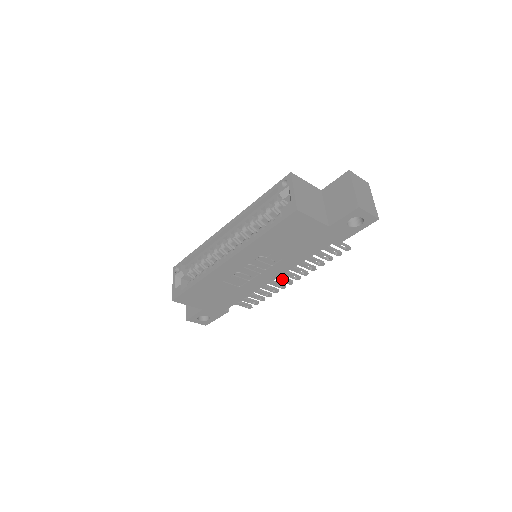
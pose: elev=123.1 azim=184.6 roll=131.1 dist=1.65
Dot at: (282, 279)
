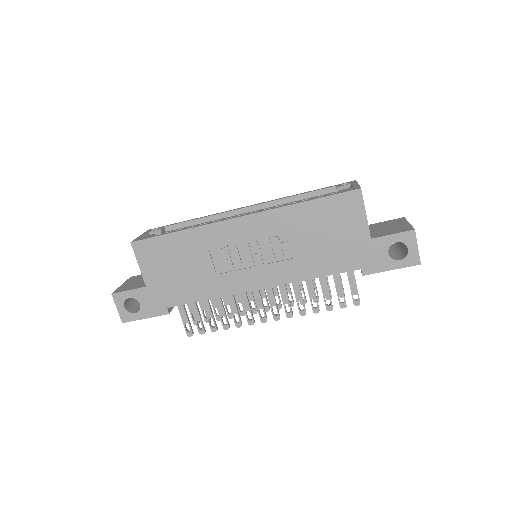
Dot at: (261, 305)
